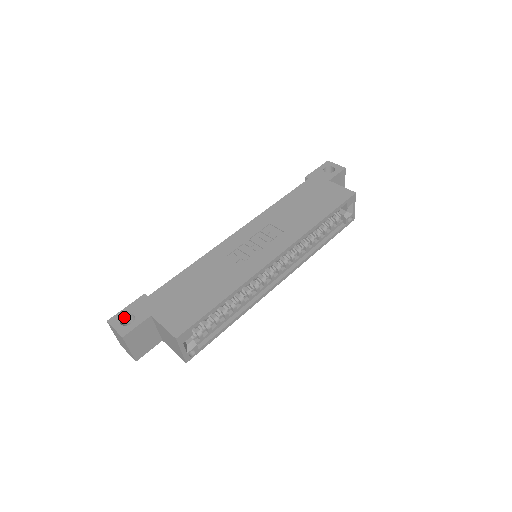
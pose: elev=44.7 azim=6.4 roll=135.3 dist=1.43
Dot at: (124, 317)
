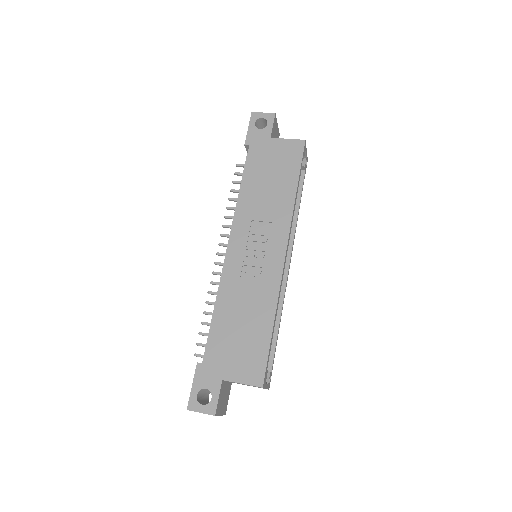
Dot at: (197, 395)
